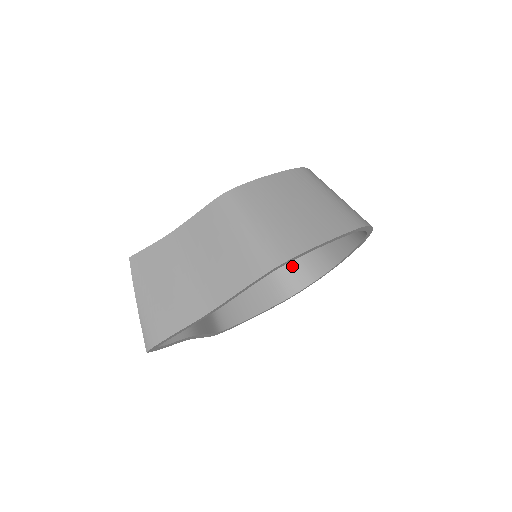
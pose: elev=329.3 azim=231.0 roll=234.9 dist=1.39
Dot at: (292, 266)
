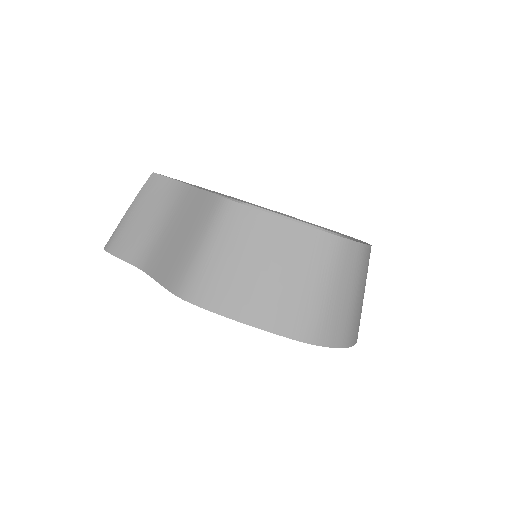
Dot at: occluded
